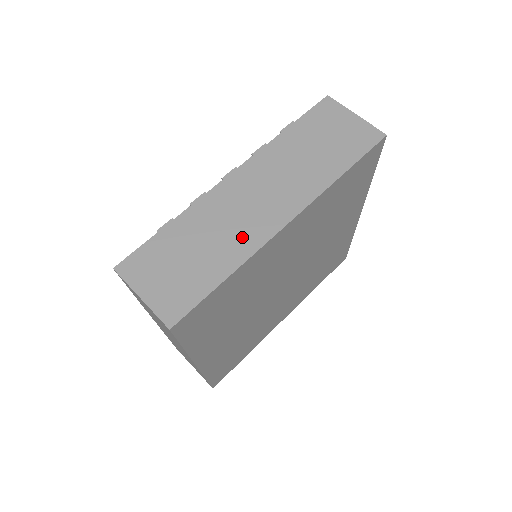
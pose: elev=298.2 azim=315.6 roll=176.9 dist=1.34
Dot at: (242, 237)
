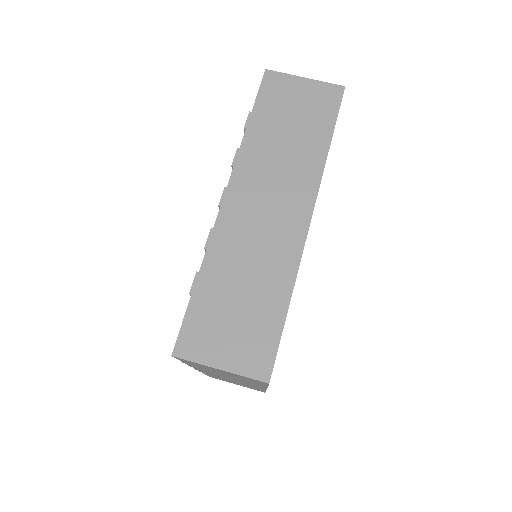
Dot at: (277, 255)
